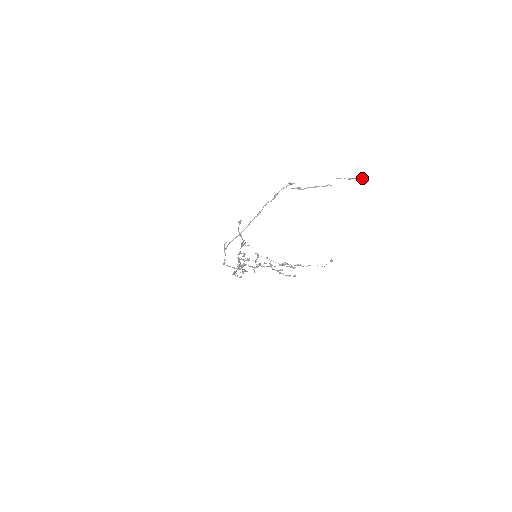
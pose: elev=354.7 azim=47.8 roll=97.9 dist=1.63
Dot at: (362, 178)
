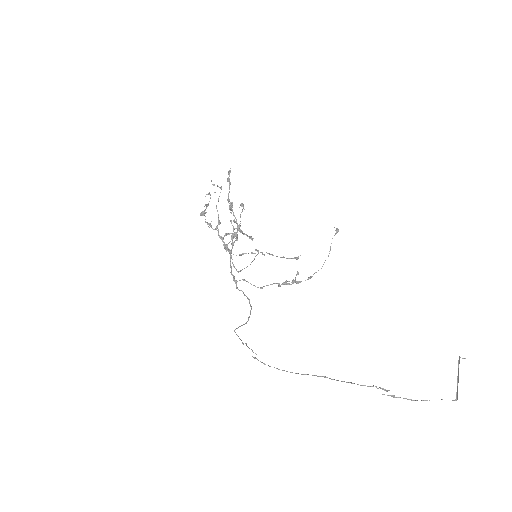
Dot at: (462, 358)
